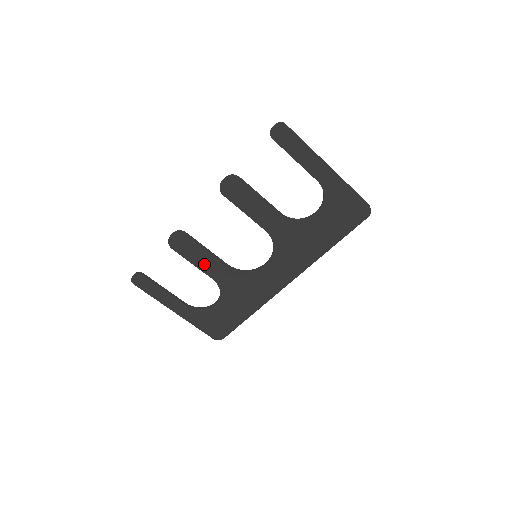
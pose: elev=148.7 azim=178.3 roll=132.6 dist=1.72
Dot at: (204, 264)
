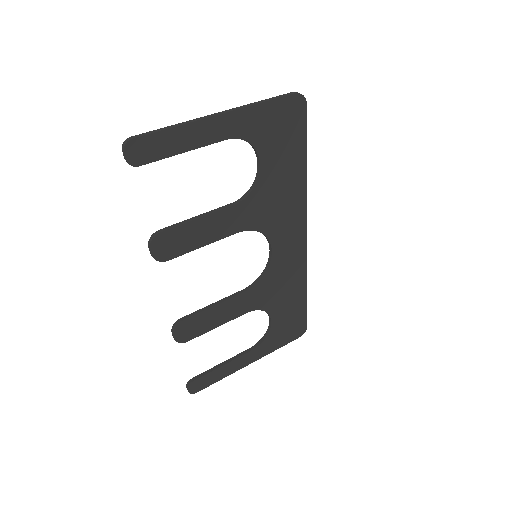
Dot at: (226, 315)
